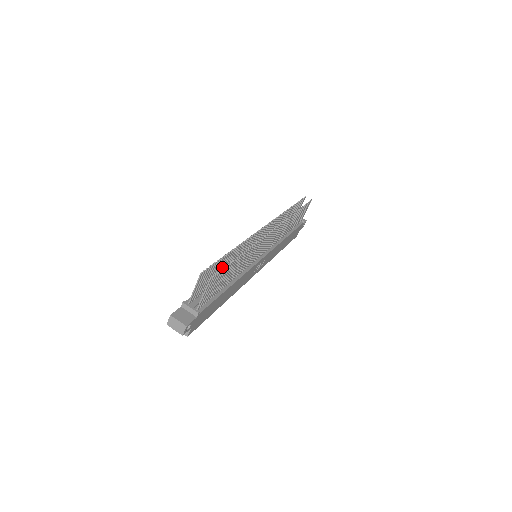
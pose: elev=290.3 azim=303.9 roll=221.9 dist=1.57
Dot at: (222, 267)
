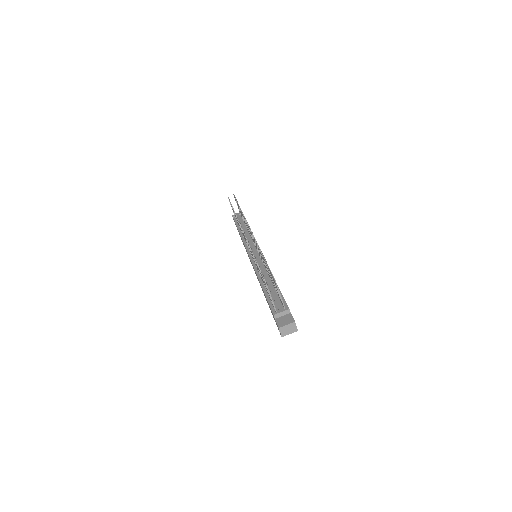
Dot at: occluded
